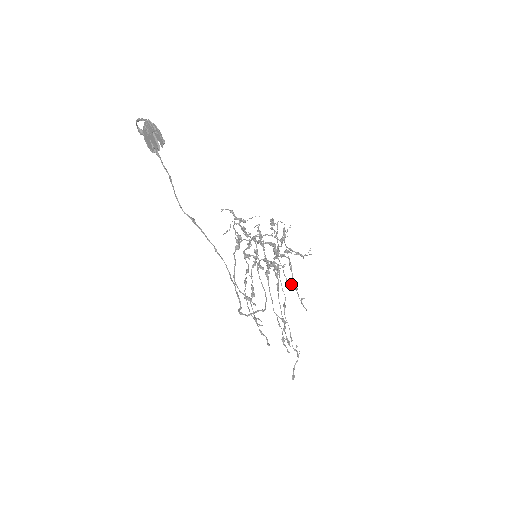
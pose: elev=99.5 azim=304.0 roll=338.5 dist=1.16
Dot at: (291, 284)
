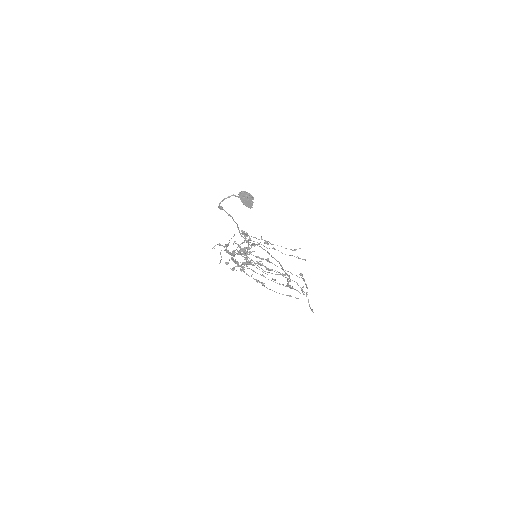
Dot at: (295, 249)
